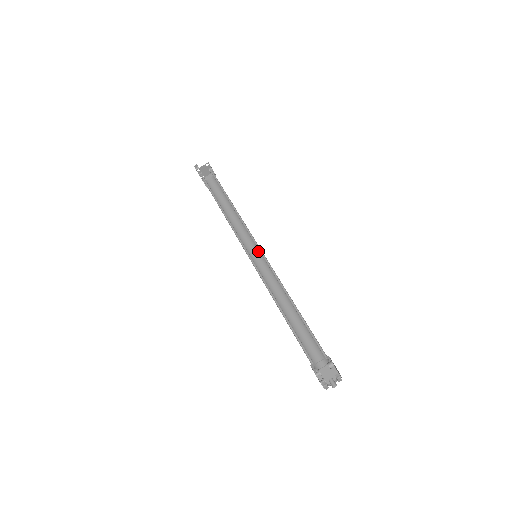
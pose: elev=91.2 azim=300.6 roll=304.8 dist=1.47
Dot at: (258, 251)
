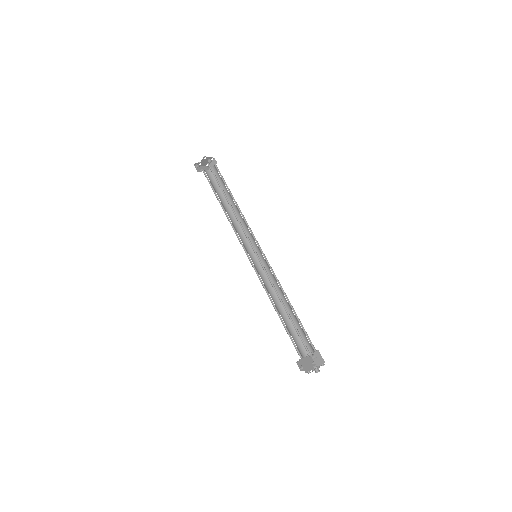
Dot at: (258, 248)
